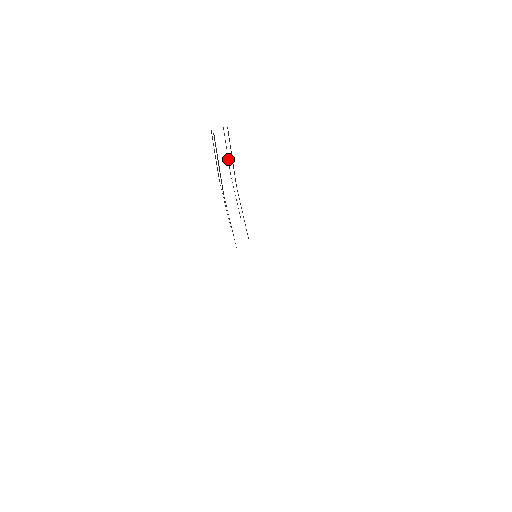
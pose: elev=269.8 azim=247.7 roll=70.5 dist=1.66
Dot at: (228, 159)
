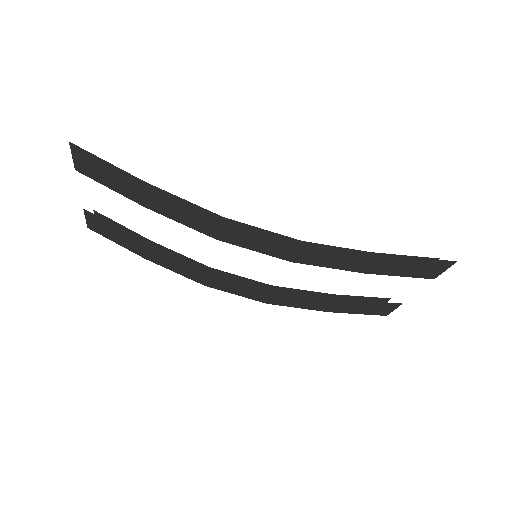
Dot at: (131, 231)
